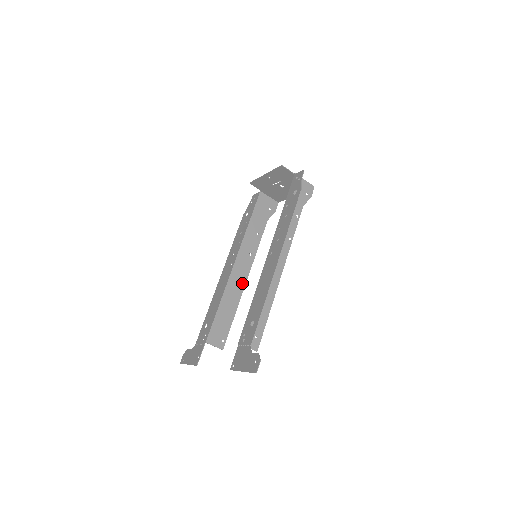
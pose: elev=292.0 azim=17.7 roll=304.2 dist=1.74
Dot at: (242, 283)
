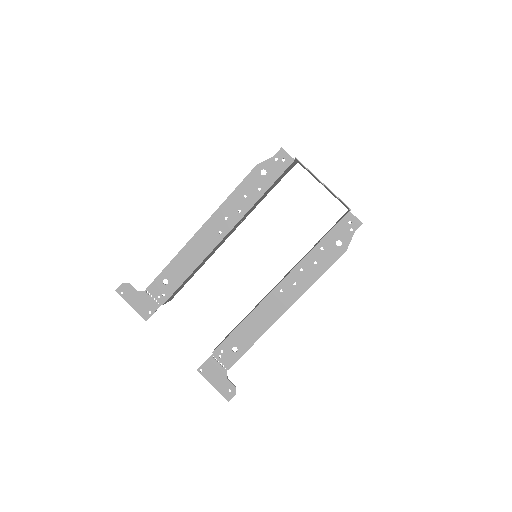
Dot at: (218, 247)
